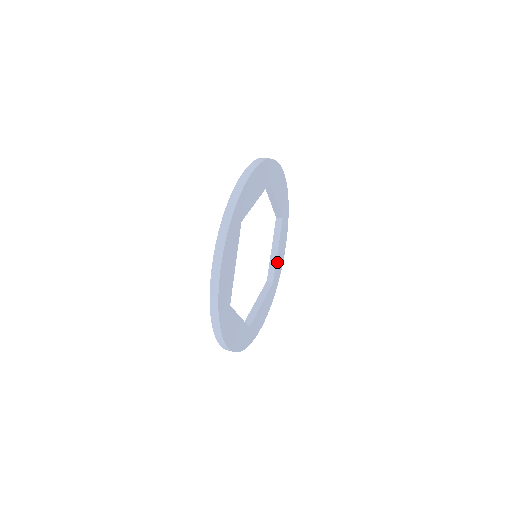
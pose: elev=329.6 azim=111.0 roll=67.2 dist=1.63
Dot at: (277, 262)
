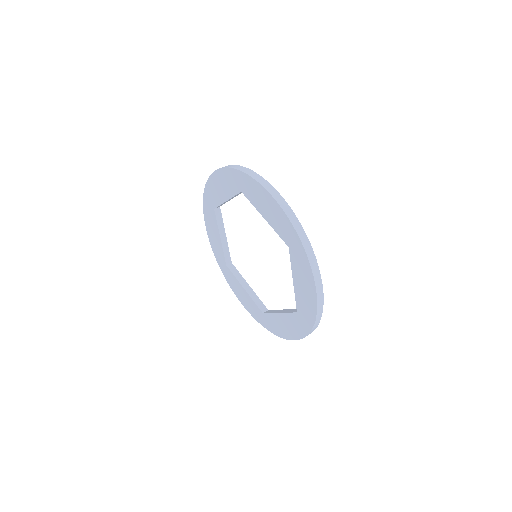
Dot at: occluded
